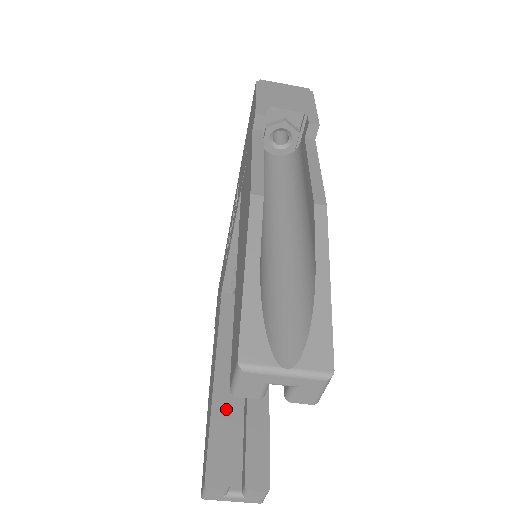
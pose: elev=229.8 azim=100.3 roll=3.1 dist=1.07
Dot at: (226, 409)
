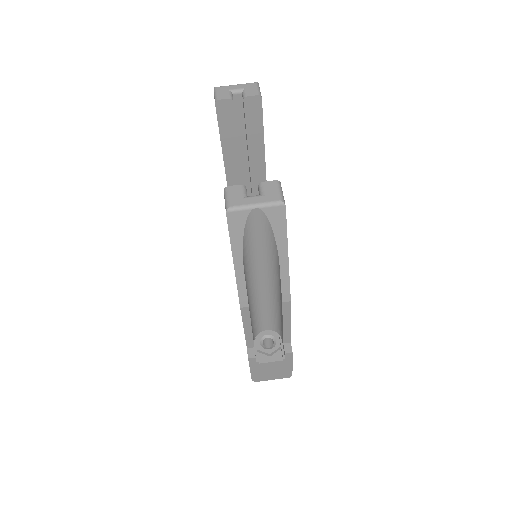
Dot at: occluded
